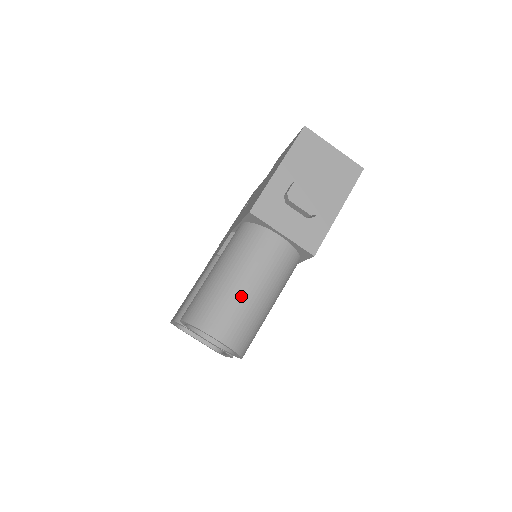
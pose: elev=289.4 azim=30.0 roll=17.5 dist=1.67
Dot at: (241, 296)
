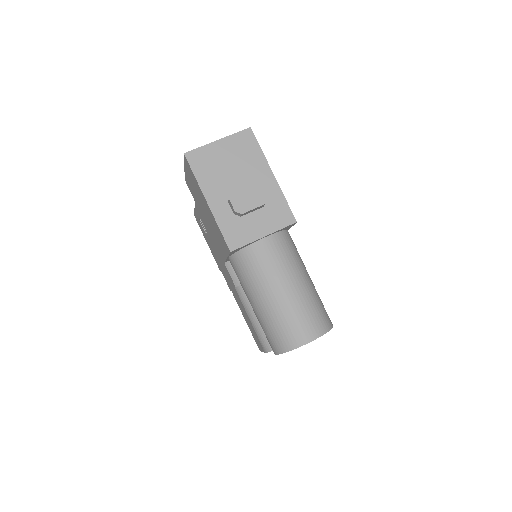
Dot at: (291, 301)
